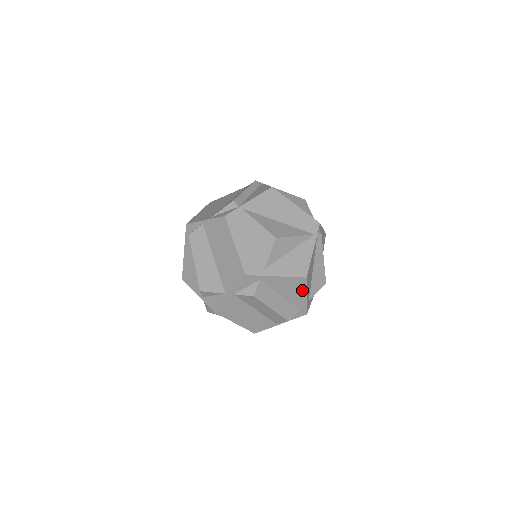
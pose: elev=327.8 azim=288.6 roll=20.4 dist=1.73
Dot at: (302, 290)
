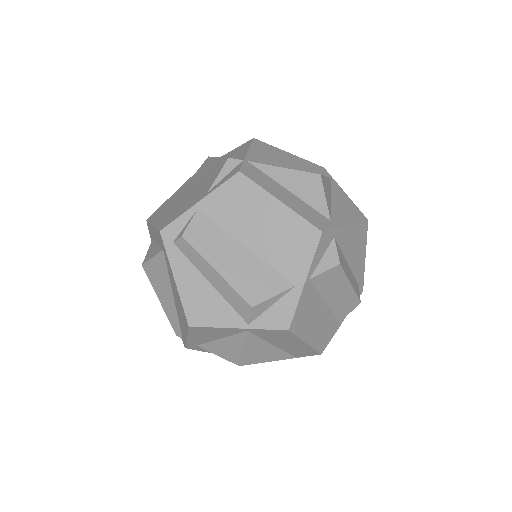
Dot at: (363, 246)
